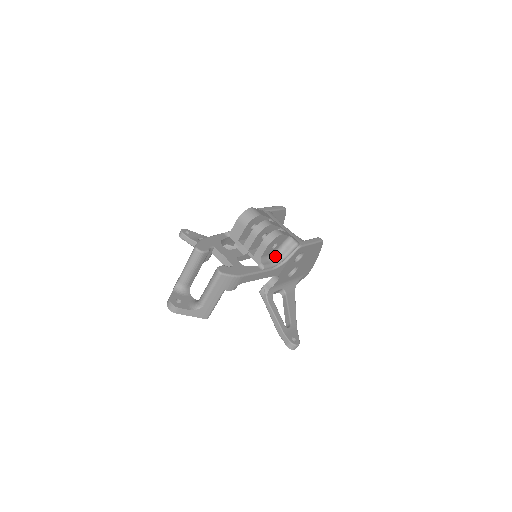
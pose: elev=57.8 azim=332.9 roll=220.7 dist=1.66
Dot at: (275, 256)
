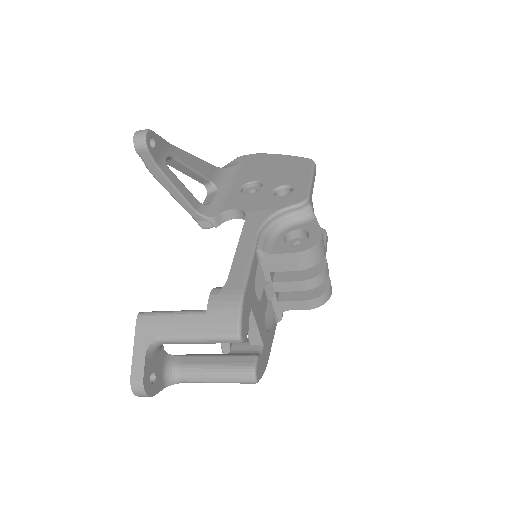
Dot at: occluded
